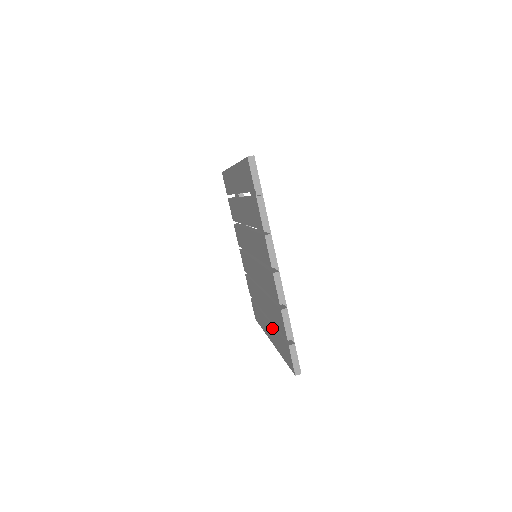
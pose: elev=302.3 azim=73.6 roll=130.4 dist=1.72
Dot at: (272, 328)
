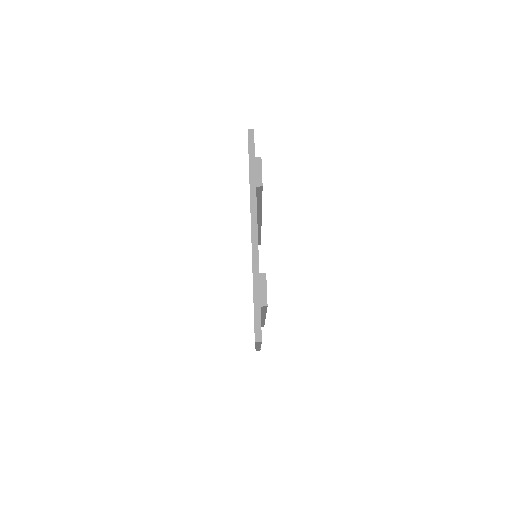
Dot at: occluded
